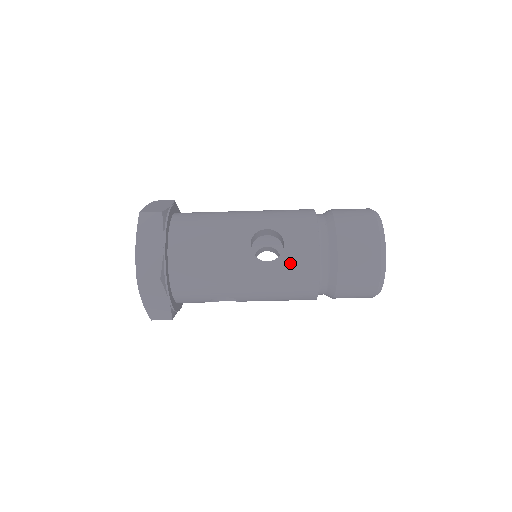
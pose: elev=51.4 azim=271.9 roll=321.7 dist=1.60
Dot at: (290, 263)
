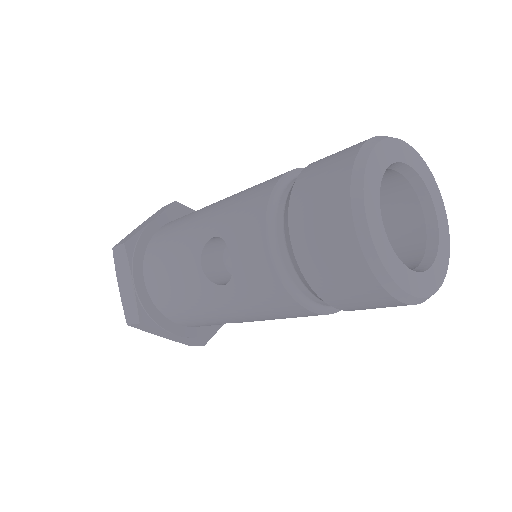
Dot at: (246, 284)
